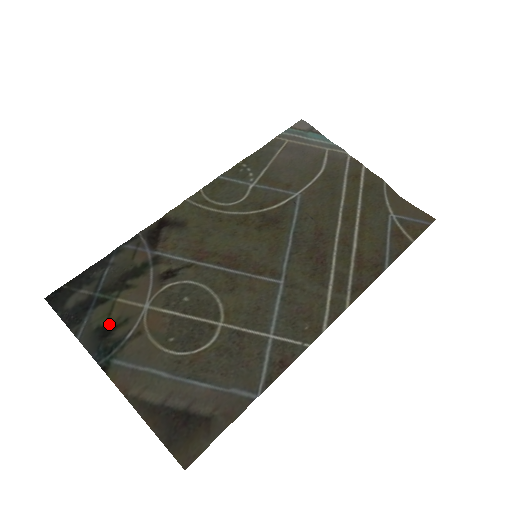
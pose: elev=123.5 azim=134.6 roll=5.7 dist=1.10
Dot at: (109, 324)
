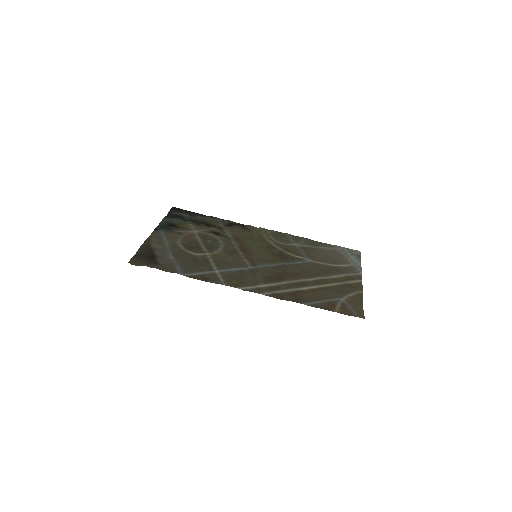
Dot at: (177, 225)
